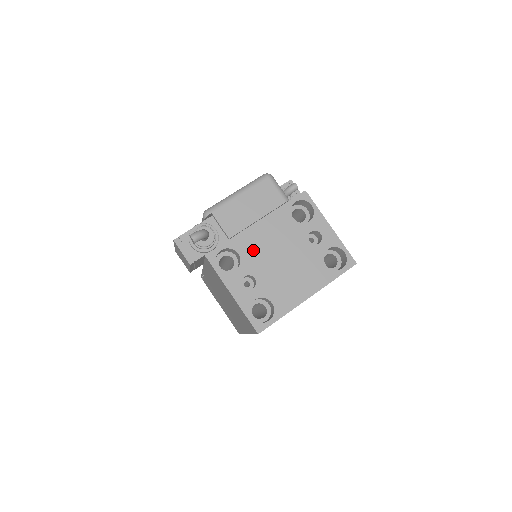
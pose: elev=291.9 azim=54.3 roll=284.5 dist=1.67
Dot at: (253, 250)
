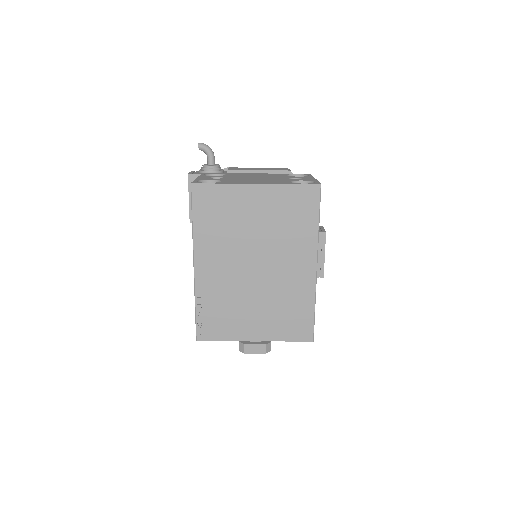
Dot at: (239, 175)
